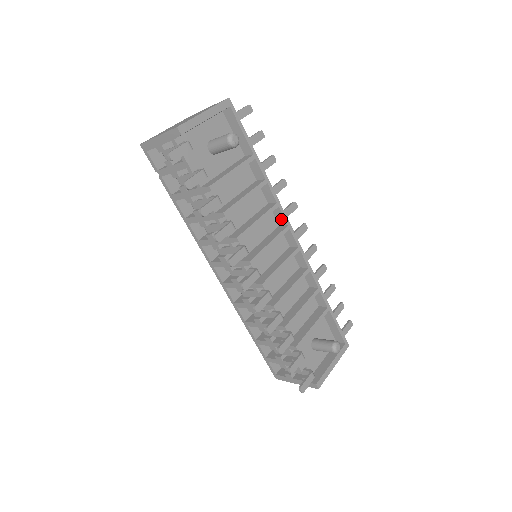
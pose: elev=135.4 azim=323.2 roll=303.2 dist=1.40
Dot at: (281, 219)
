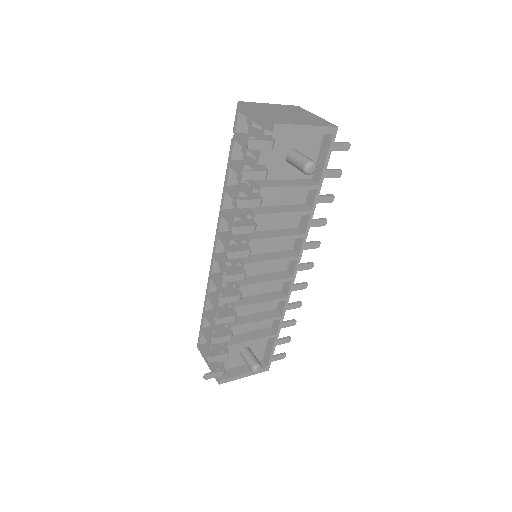
Dot at: (298, 247)
